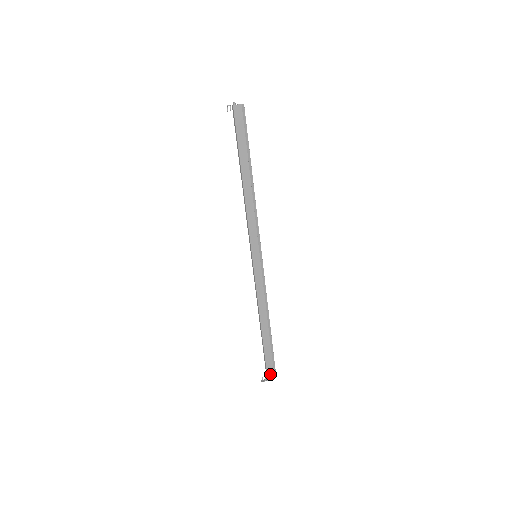
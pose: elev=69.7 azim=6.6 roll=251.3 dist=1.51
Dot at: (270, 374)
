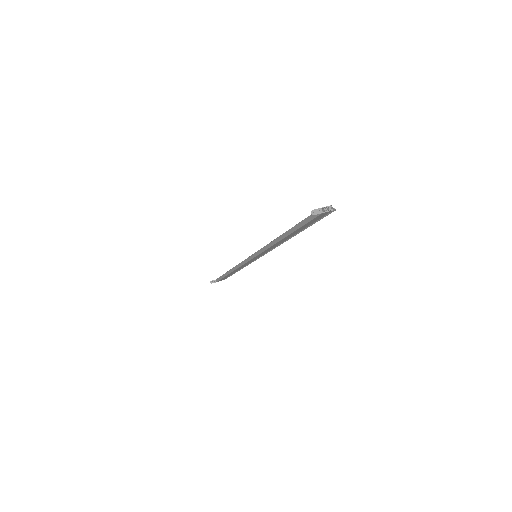
Dot at: (220, 280)
